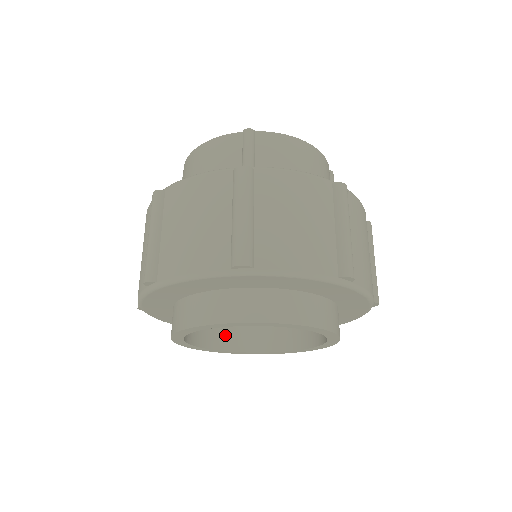
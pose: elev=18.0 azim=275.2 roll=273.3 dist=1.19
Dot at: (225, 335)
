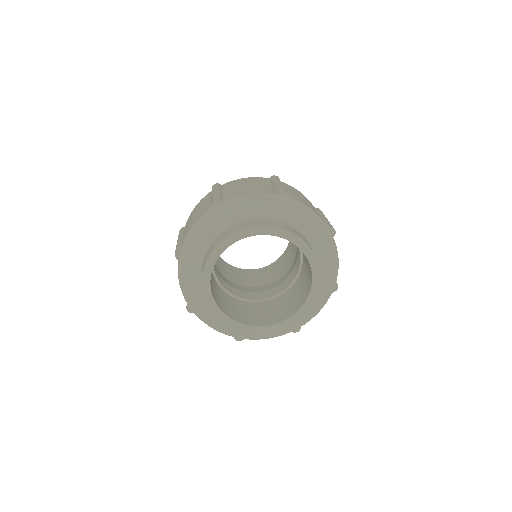
Dot at: (256, 319)
